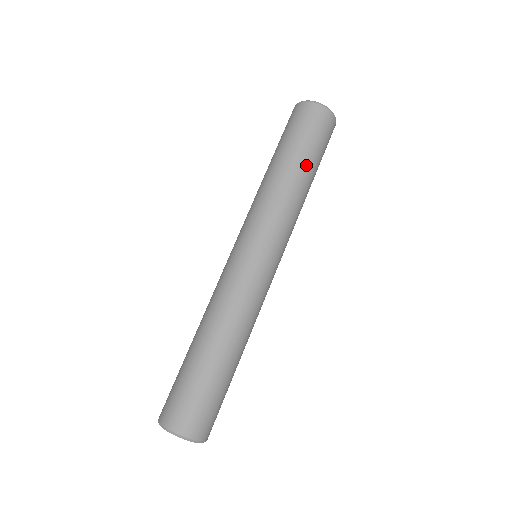
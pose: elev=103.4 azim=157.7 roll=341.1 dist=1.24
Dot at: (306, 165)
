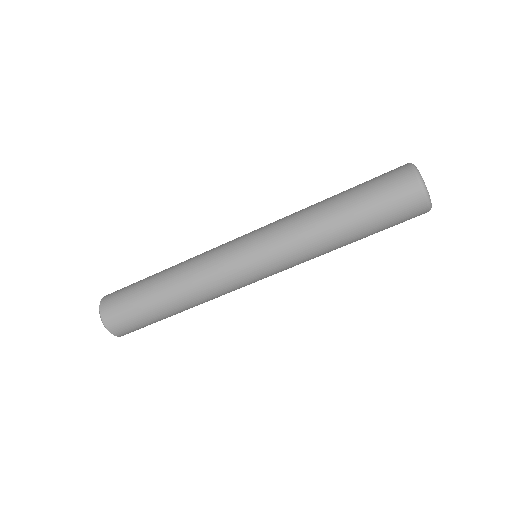
Dot at: (358, 235)
